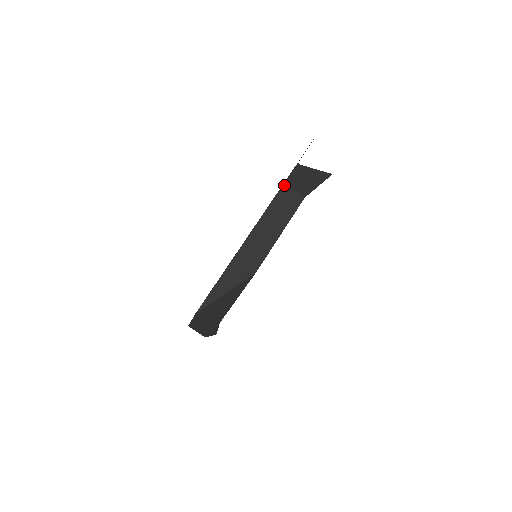
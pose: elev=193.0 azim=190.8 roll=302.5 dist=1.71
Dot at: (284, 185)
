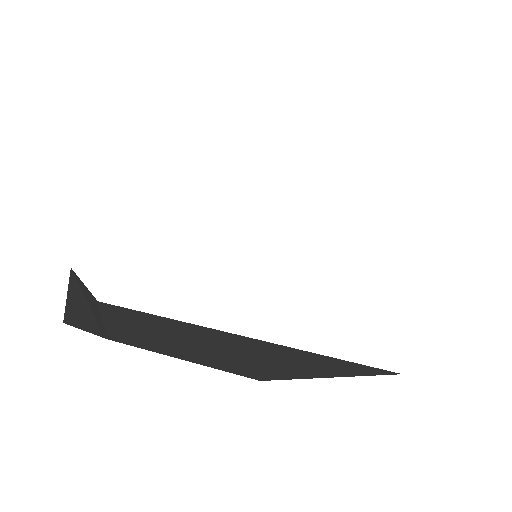
Dot at: occluded
